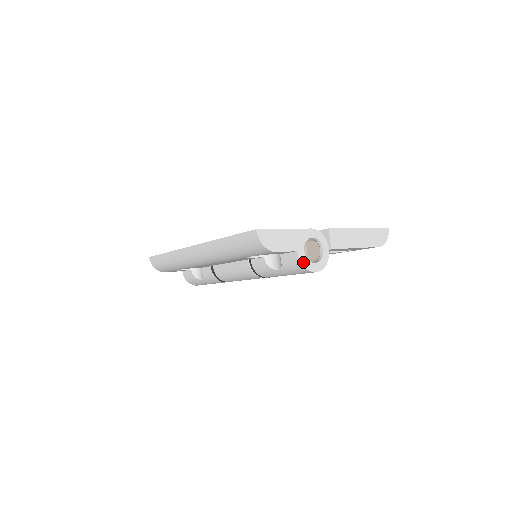
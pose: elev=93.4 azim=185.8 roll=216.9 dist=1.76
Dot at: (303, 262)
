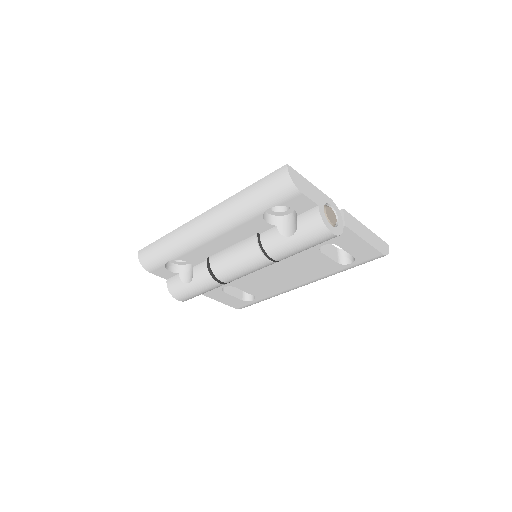
Dot at: (323, 217)
